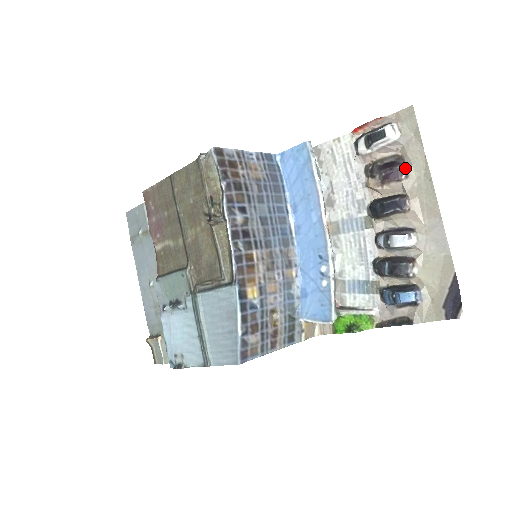
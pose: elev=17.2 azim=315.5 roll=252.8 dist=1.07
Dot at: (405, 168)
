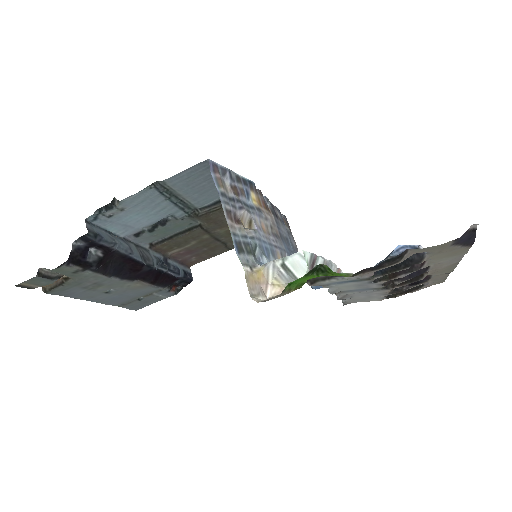
Dot at: occluded
